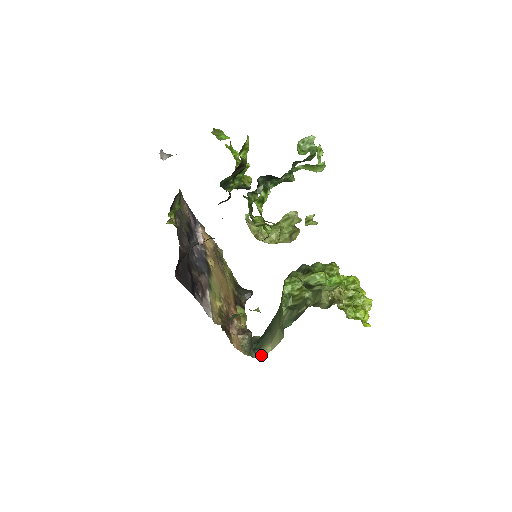
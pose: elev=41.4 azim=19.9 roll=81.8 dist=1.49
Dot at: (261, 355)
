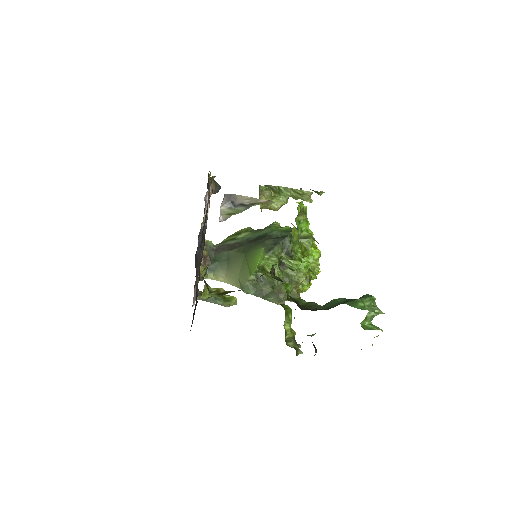
Dot at: (212, 279)
